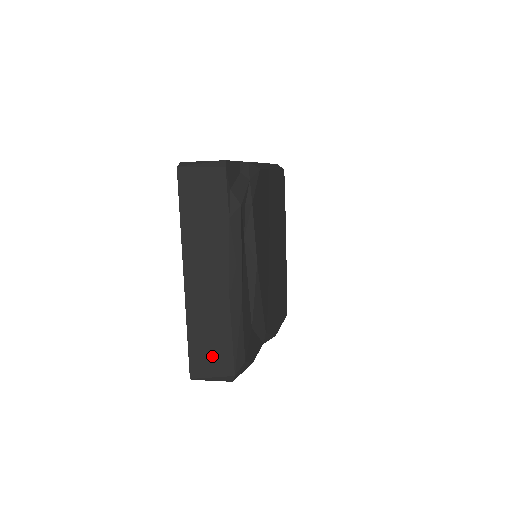
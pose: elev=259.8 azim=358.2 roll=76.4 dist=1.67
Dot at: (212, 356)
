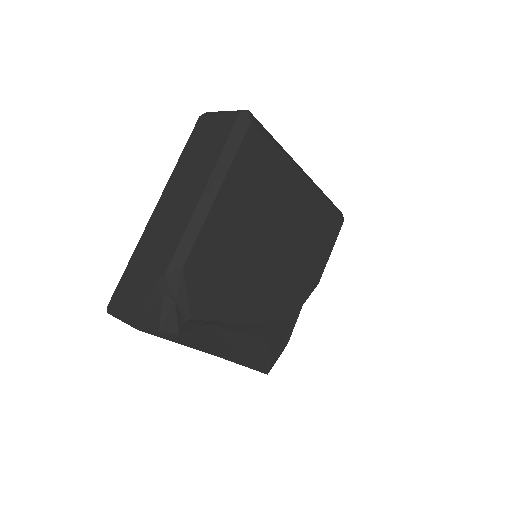
Dot at: occluded
